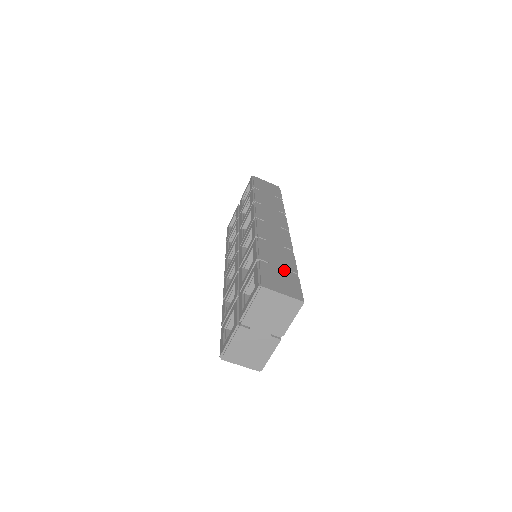
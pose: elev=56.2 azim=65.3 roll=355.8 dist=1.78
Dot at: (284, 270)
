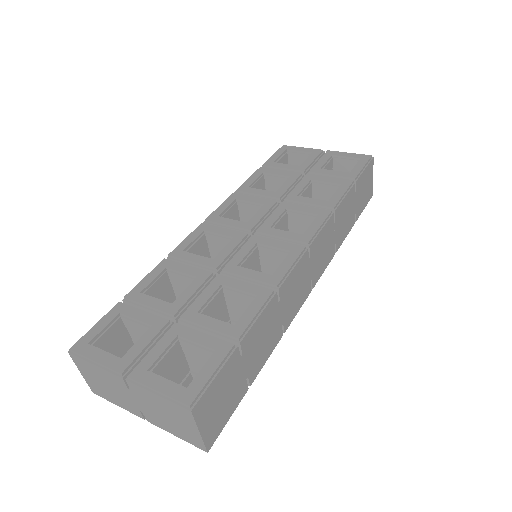
Dot at: (244, 376)
